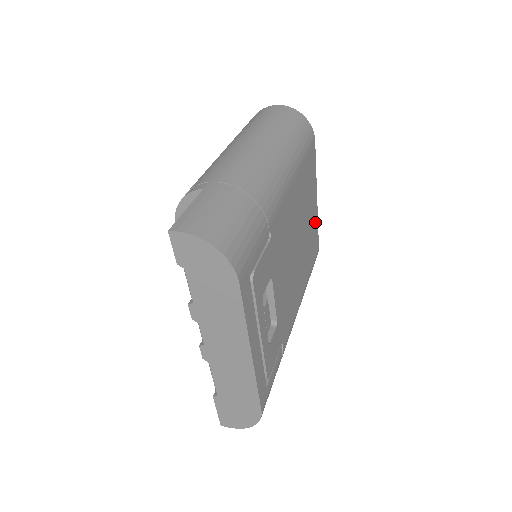
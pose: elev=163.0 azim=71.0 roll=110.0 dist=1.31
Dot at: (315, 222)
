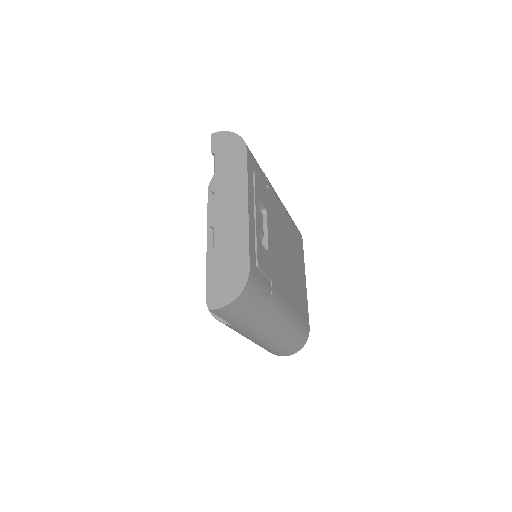
Dot at: (305, 295)
